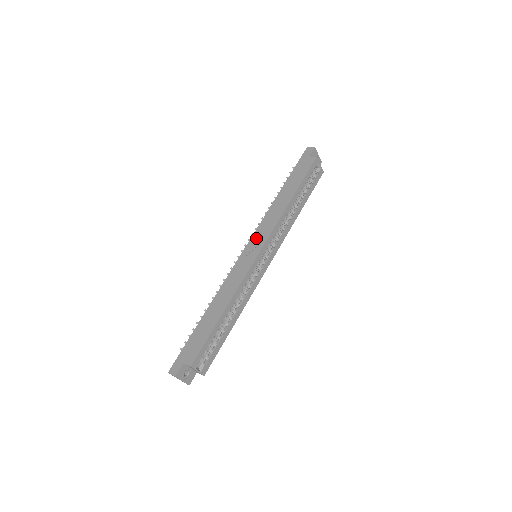
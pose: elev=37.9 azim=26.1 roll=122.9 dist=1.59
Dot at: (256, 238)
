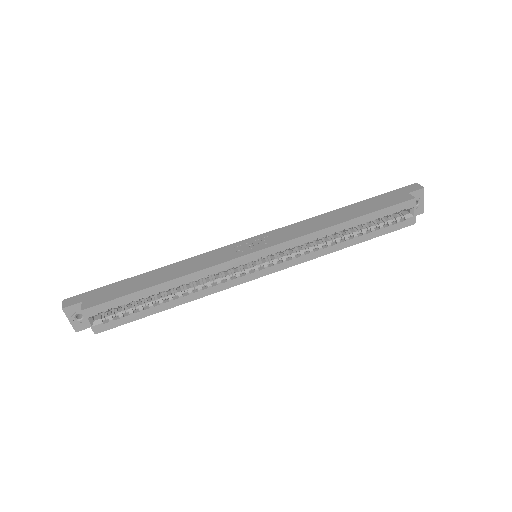
Dot at: (270, 236)
